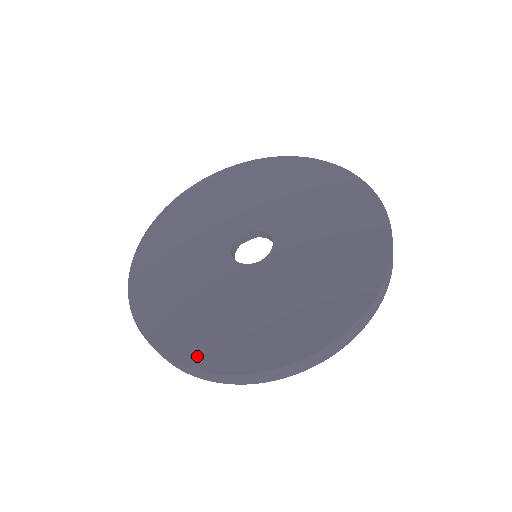
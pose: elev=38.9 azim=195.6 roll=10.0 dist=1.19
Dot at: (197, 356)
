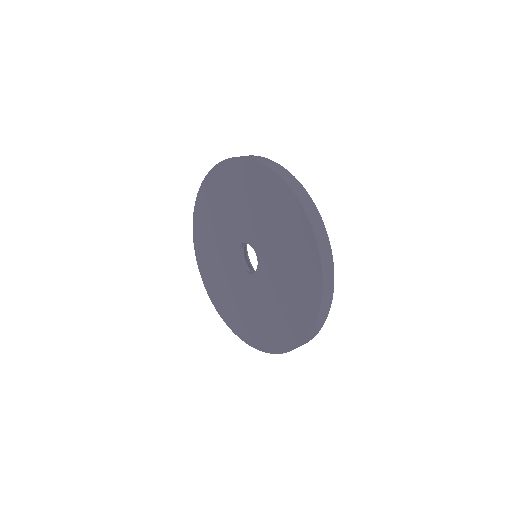
Dot at: (268, 345)
